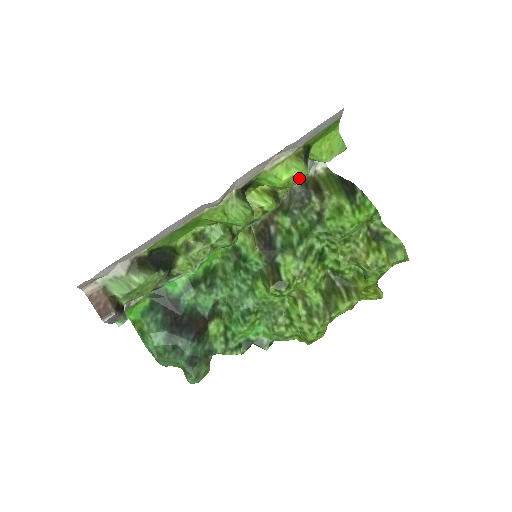
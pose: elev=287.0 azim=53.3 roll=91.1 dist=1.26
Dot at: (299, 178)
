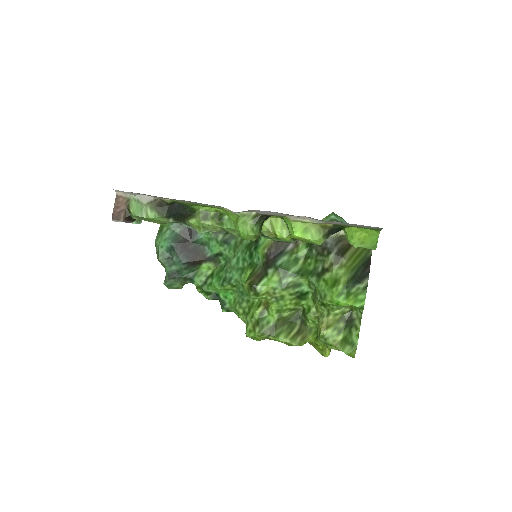
Dot at: (311, 242)
